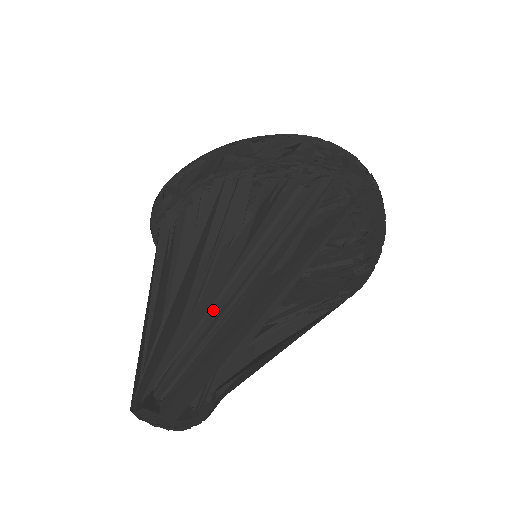
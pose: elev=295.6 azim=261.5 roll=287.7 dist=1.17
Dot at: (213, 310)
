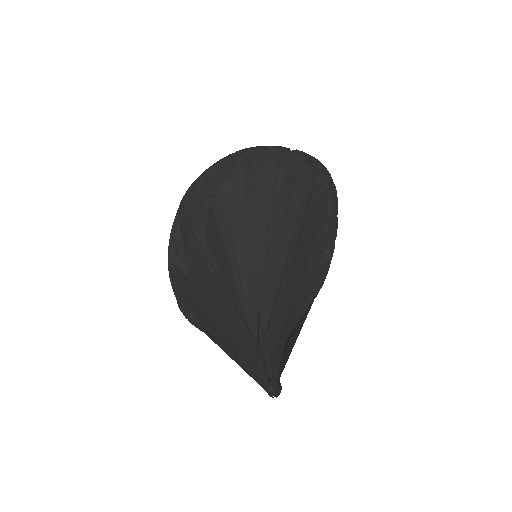
Dot at: occluded
